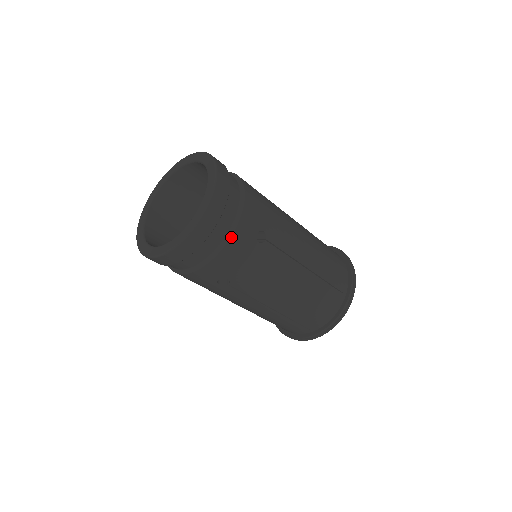
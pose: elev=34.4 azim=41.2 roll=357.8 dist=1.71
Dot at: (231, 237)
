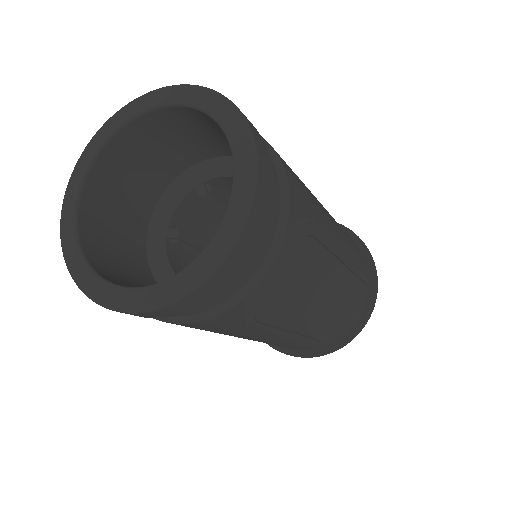
Dot at: (197, 322)
